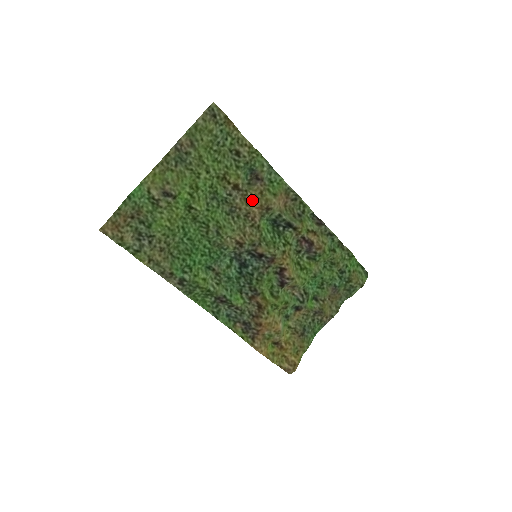
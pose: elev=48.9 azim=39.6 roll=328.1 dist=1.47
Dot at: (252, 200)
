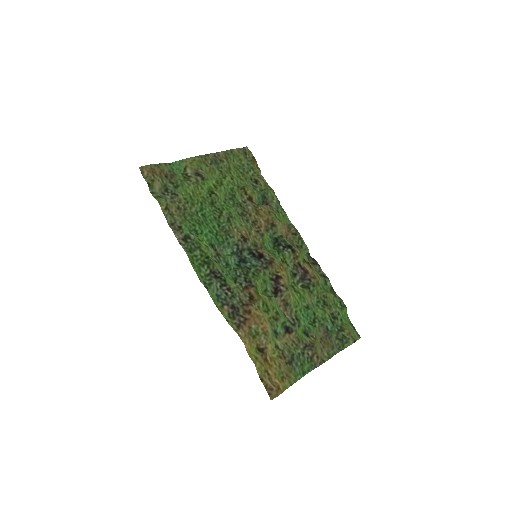
Dot at: (261, 213)
